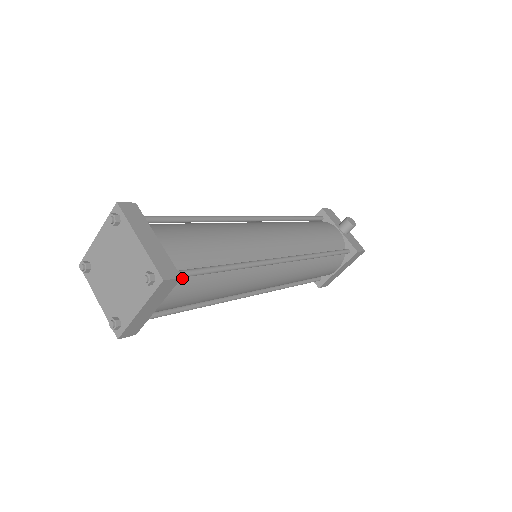
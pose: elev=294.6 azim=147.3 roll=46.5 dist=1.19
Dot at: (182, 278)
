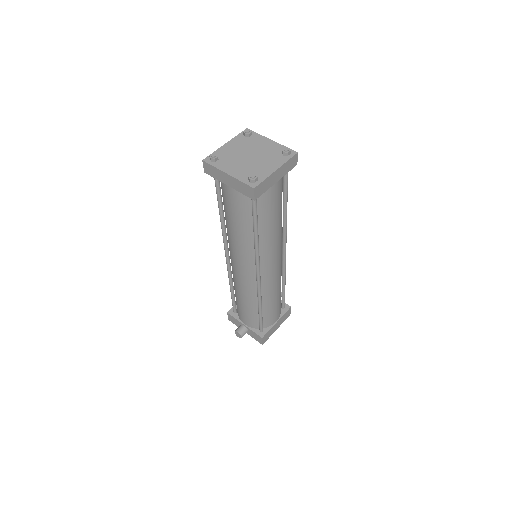
Dot at: (282, 180)
